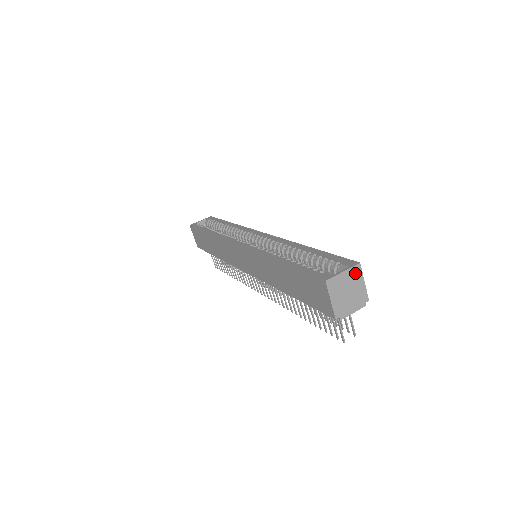
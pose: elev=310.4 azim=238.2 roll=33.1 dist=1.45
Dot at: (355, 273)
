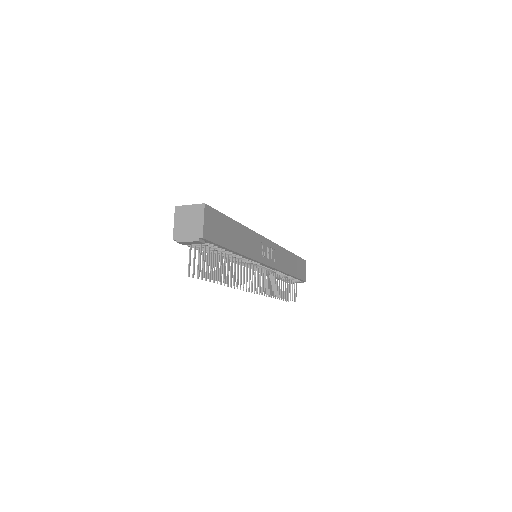
Dot at: (199, 210)
